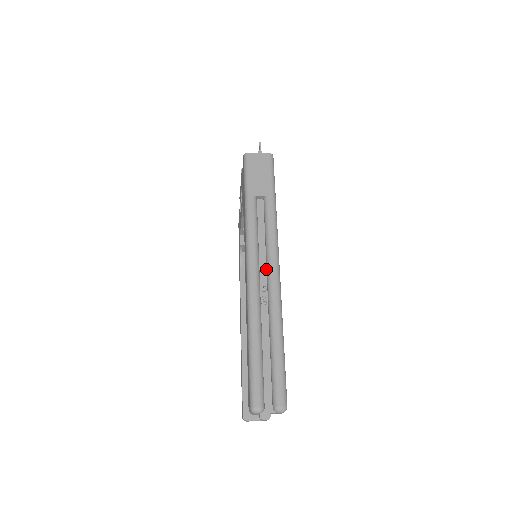
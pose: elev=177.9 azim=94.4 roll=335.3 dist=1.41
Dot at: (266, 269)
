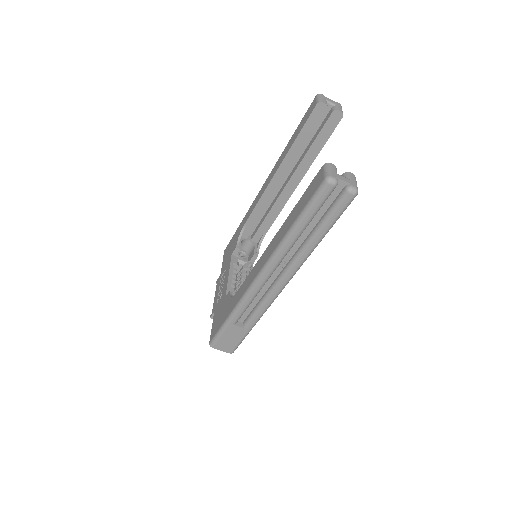
Dot at: occluded
